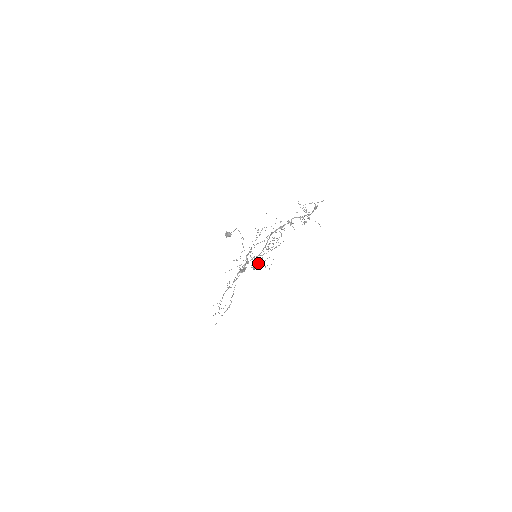
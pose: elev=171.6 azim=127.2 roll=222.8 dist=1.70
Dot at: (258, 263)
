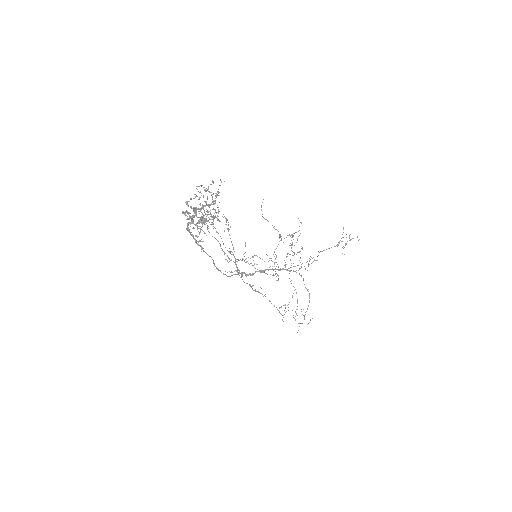
Dot at: occluded
